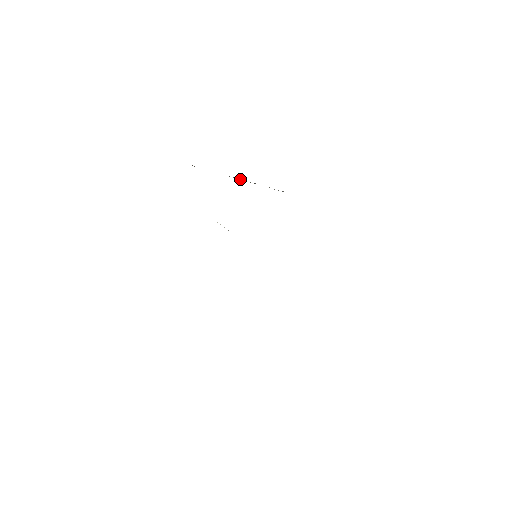
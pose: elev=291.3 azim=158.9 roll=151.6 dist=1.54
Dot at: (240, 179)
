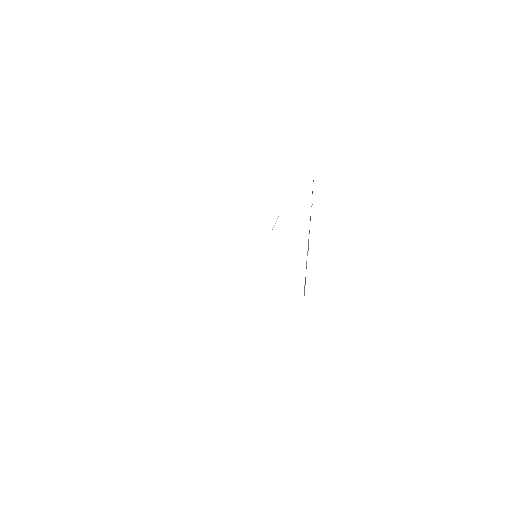
Dot at: occluded
